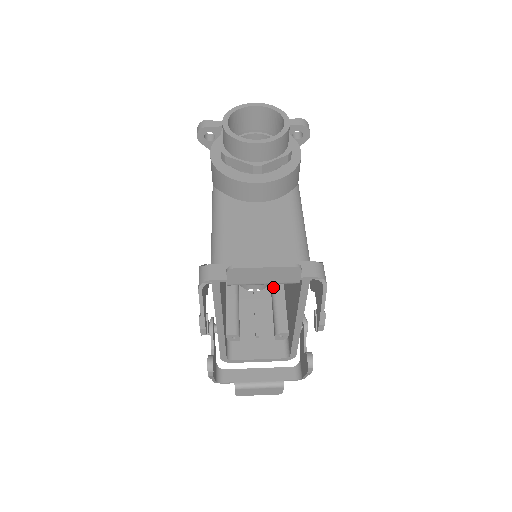
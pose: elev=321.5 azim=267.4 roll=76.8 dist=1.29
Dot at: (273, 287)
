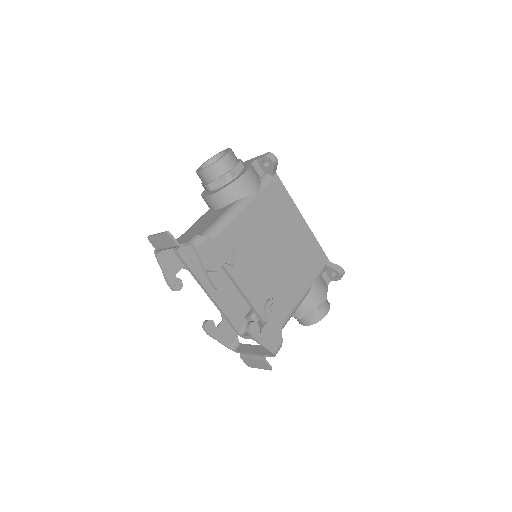
Dot at: occluded
